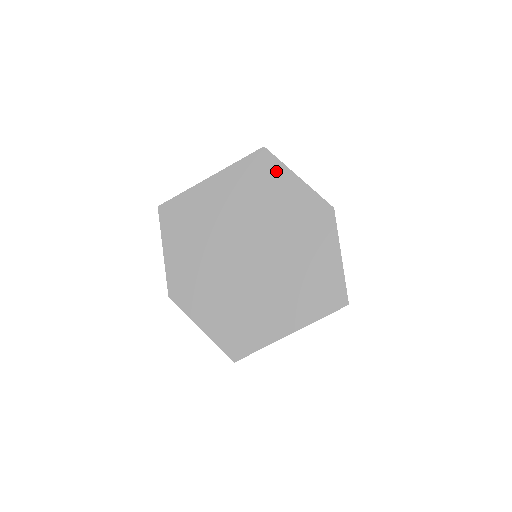
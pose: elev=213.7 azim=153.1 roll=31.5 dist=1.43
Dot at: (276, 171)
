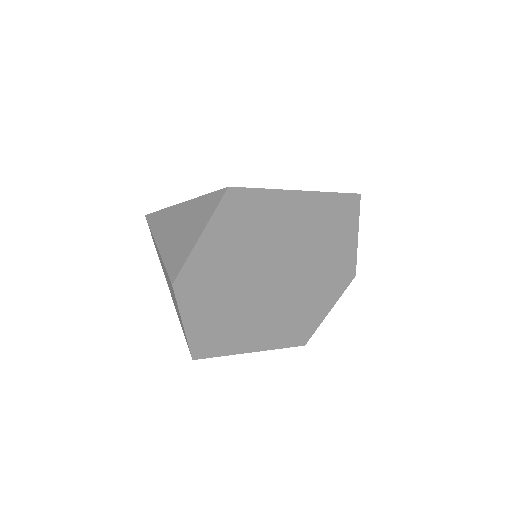
Dot at: (349, 222)
